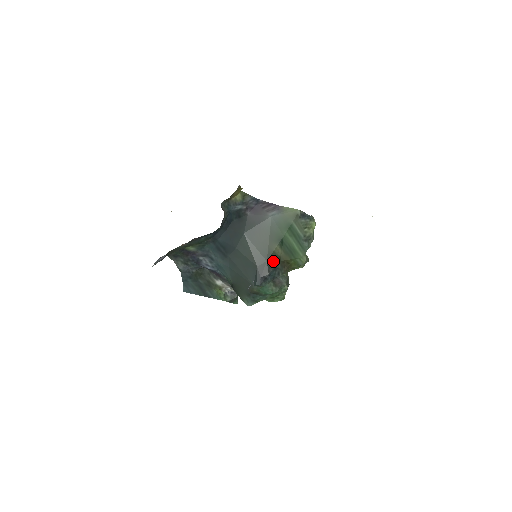
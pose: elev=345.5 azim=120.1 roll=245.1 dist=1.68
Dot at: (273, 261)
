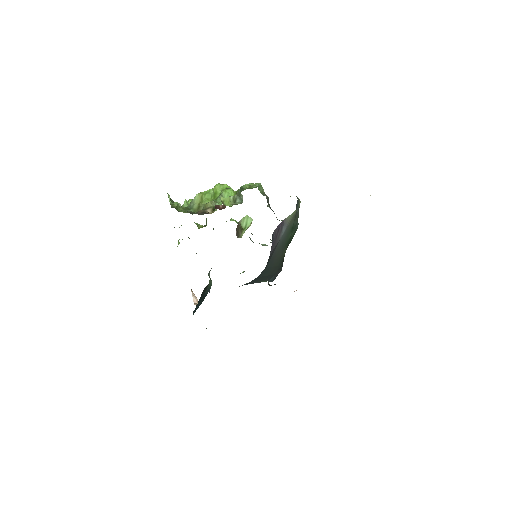
Dot at: (283, 260)
